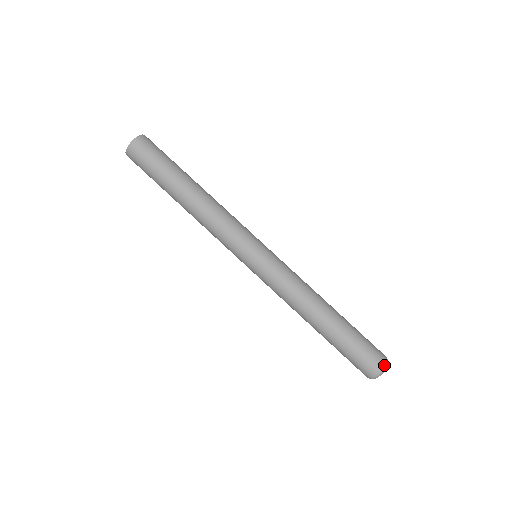
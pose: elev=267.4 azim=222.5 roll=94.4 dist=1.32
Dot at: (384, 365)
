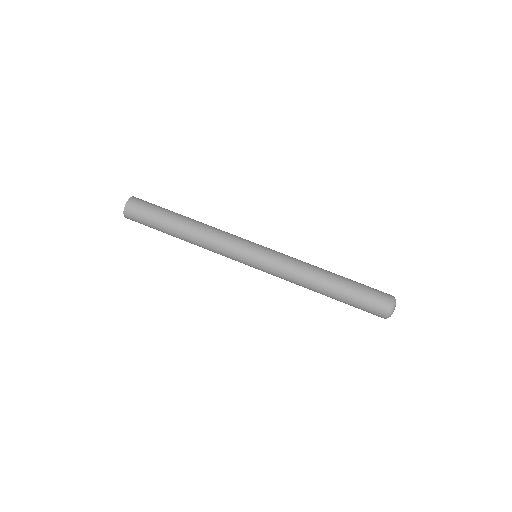
Dot at: (392, 304)
